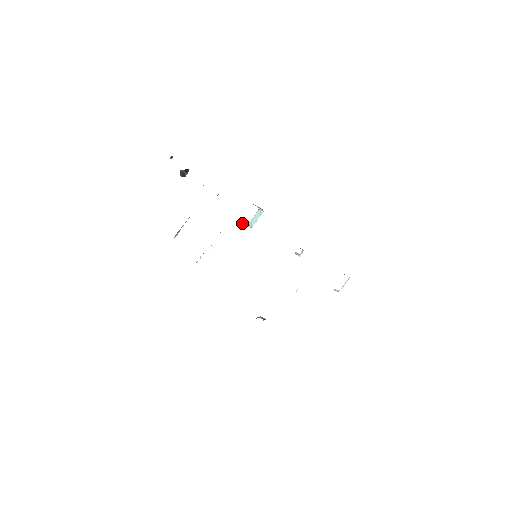
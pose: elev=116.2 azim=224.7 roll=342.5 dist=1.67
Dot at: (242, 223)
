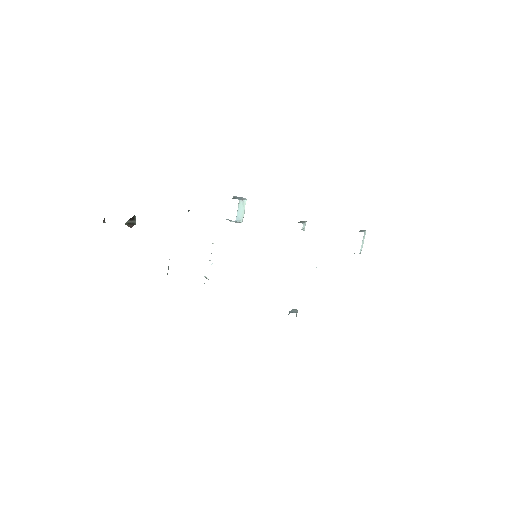
Dot at: occluded
